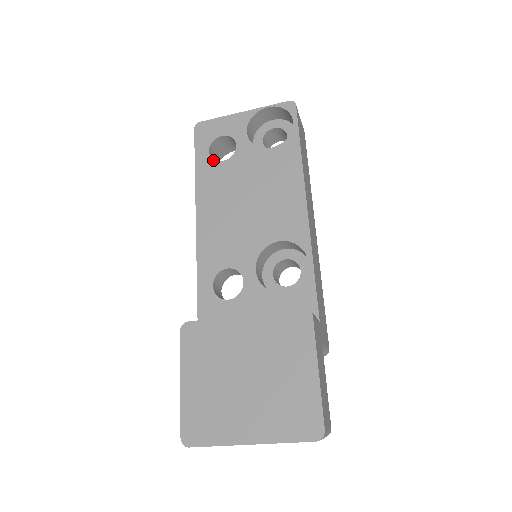
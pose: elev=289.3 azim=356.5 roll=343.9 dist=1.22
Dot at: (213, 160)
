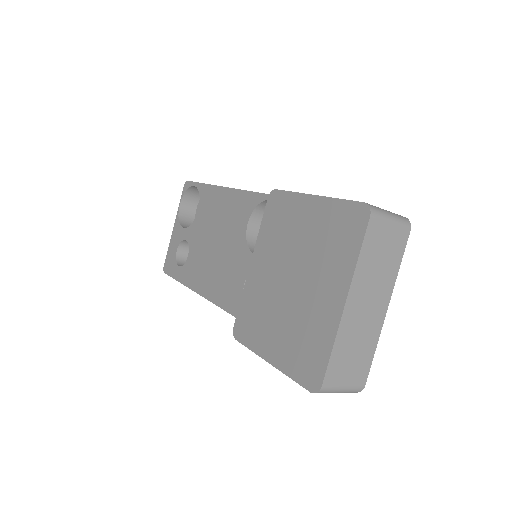
Dot at: (184, 265)
